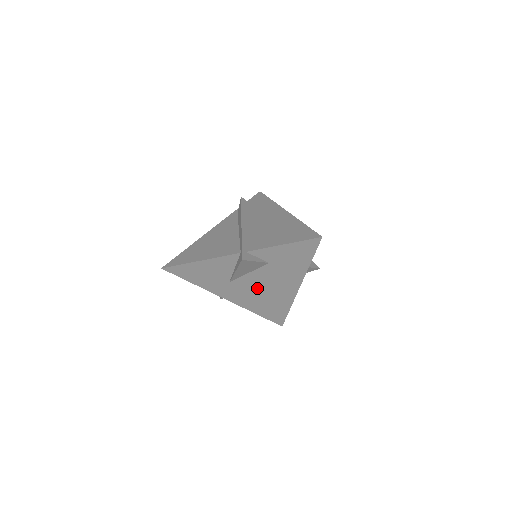
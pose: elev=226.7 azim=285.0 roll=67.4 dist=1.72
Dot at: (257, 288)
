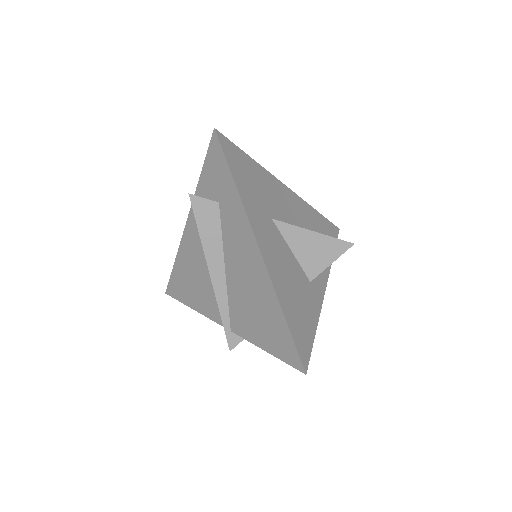
Dot at: occluded
